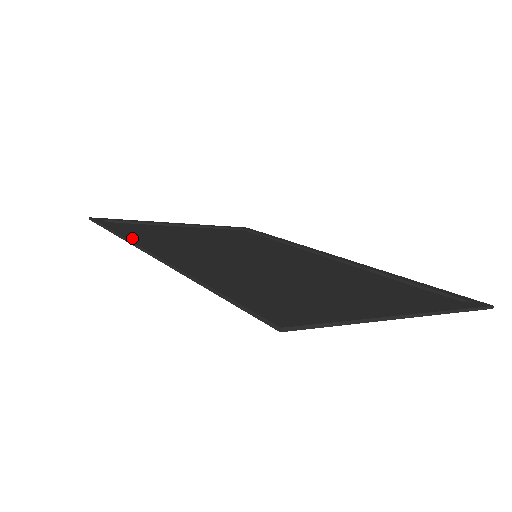
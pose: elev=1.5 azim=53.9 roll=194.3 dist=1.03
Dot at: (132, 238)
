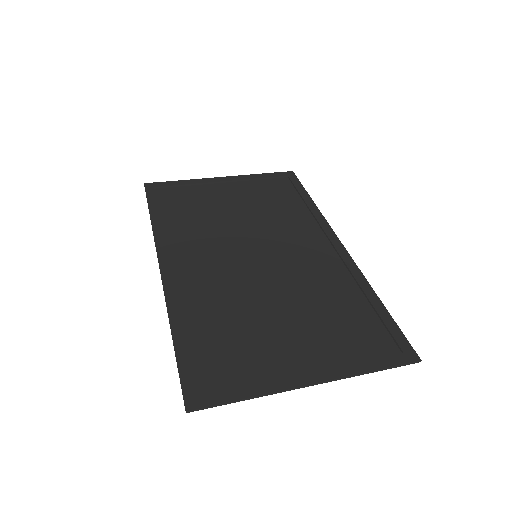
Dot at: (159, 236)
